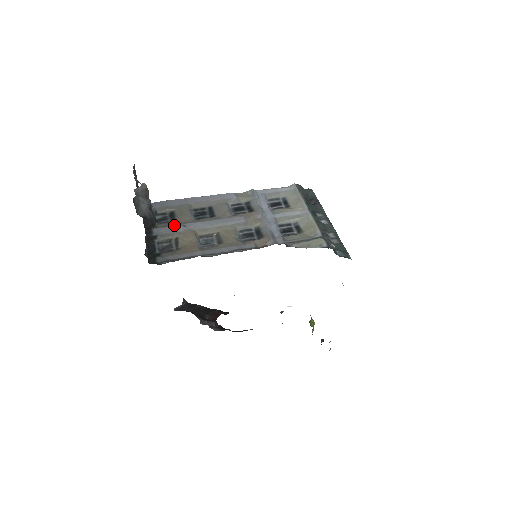
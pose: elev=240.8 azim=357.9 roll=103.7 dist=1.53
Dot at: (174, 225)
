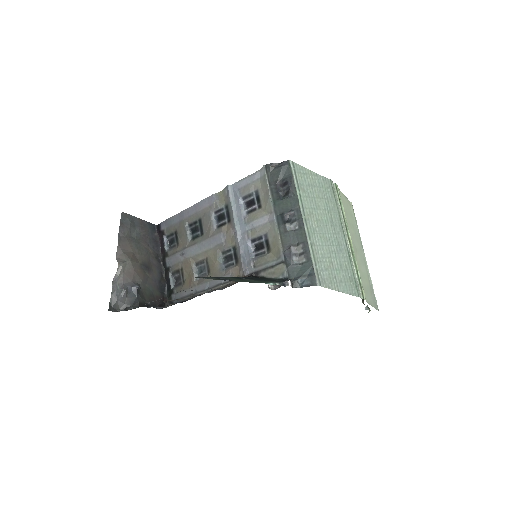
Dot at: (177, 253)
